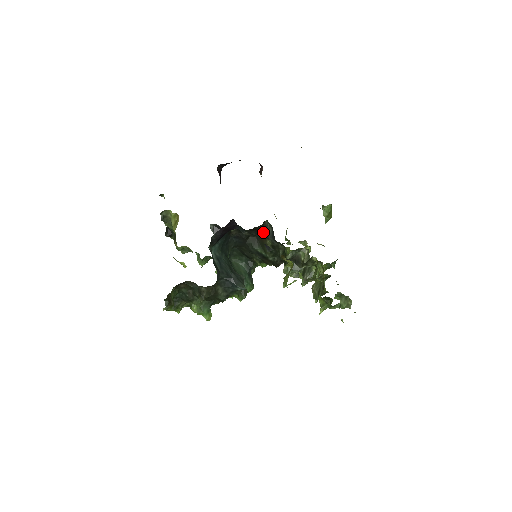
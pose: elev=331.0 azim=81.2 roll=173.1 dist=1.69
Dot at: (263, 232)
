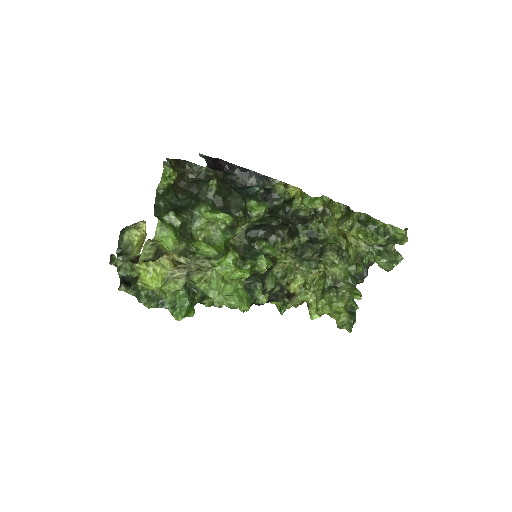
Dot at: occluded
